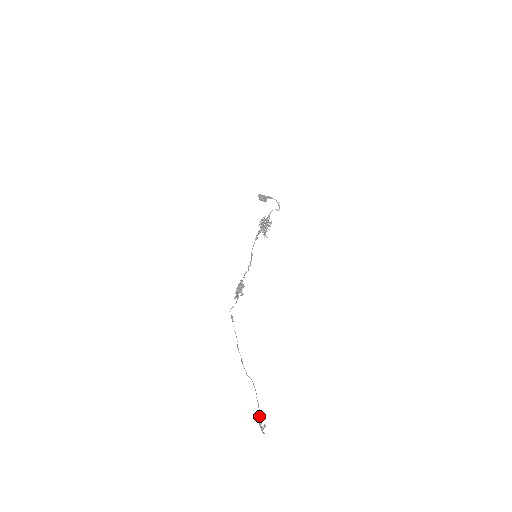
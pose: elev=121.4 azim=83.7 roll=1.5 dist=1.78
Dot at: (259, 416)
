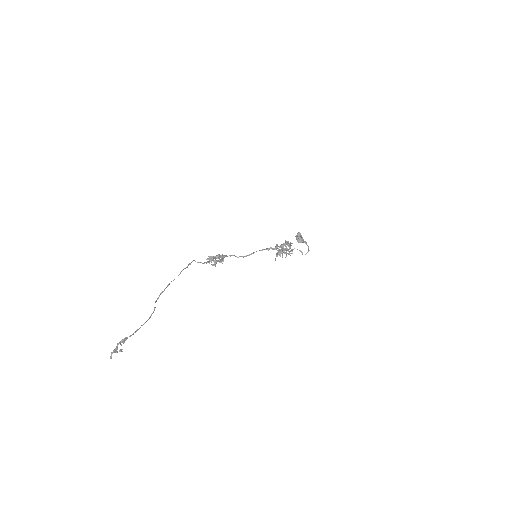
Dot at: occluded
